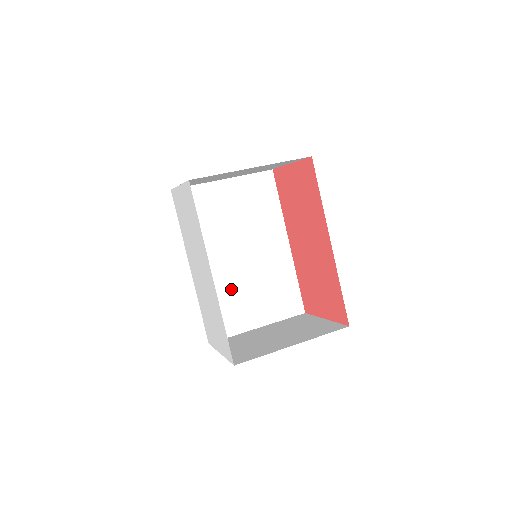
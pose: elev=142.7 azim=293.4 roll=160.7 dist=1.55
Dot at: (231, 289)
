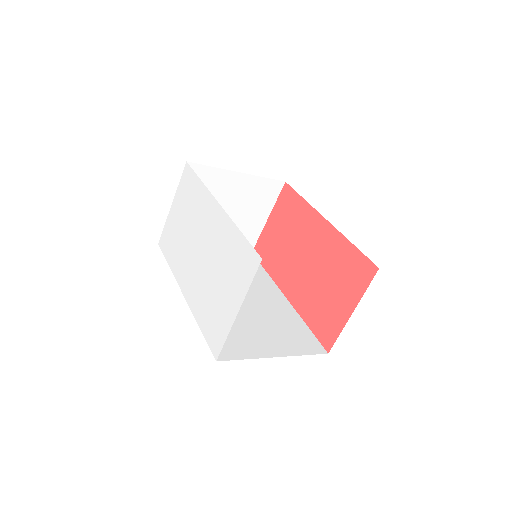
Dot at: occluded
